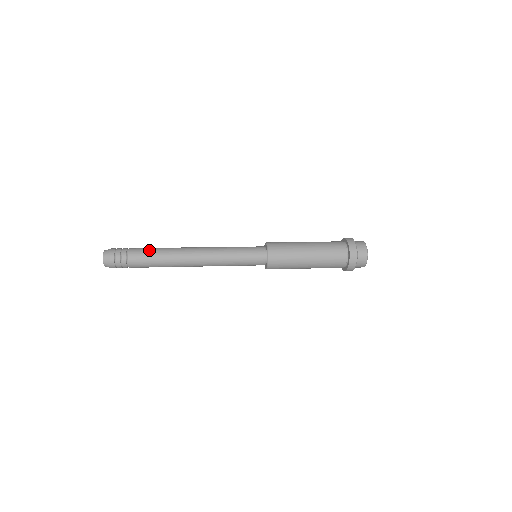
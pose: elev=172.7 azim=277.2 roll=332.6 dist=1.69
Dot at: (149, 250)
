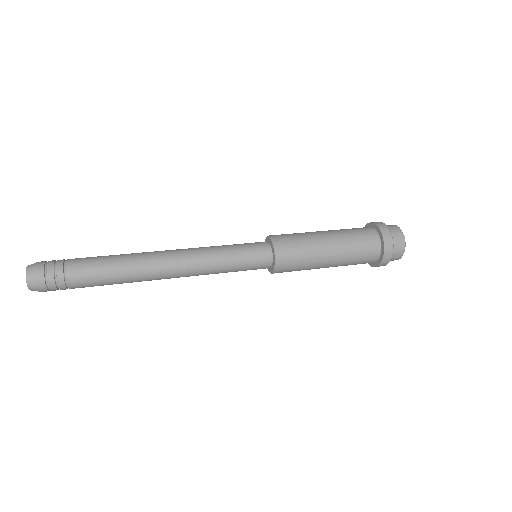
Dot at: (100, 271)
